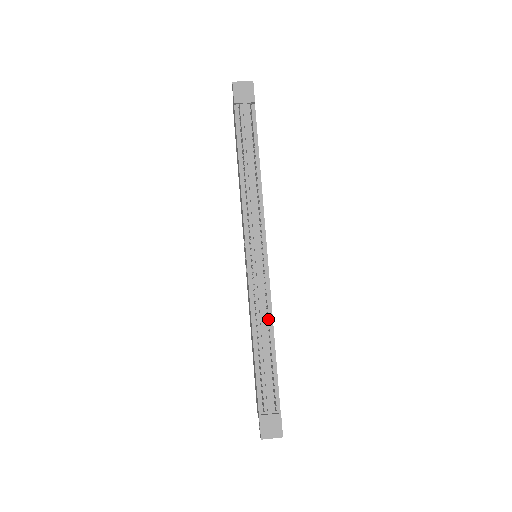
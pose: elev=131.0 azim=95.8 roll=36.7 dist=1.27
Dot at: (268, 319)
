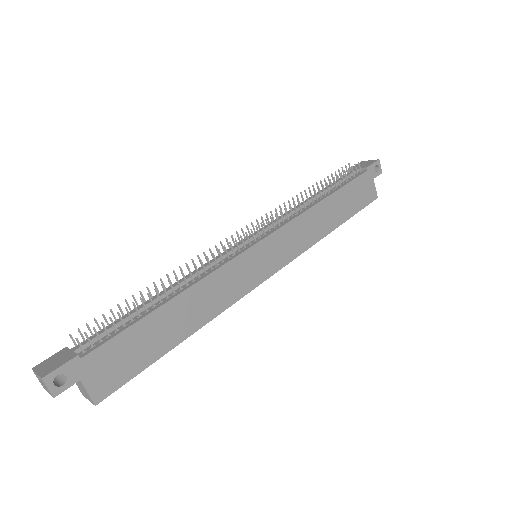
Dot at: (188, 268)
